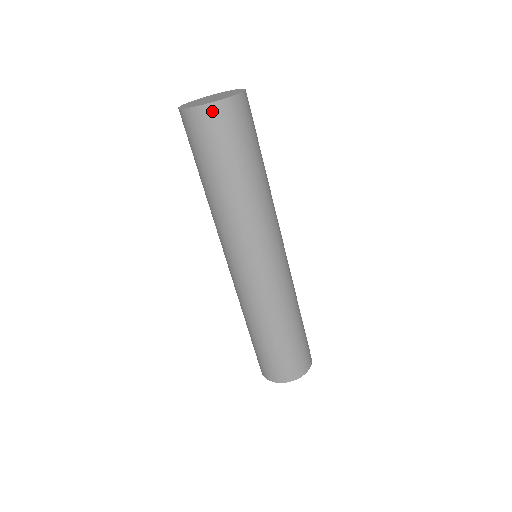
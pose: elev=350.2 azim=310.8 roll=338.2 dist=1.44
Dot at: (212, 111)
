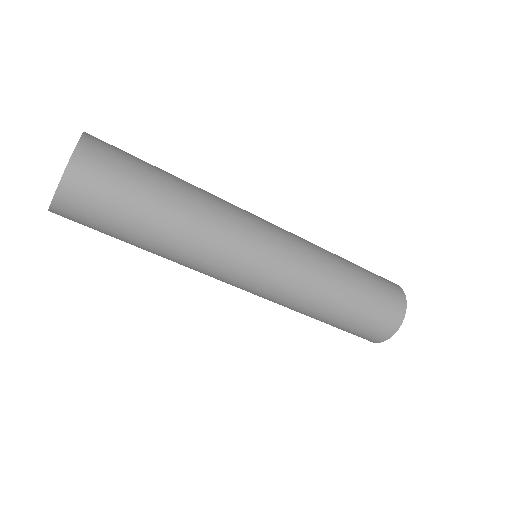
Dot at: (58, 214)
